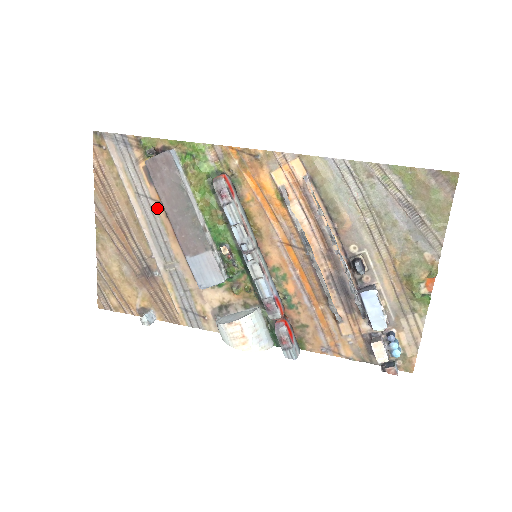
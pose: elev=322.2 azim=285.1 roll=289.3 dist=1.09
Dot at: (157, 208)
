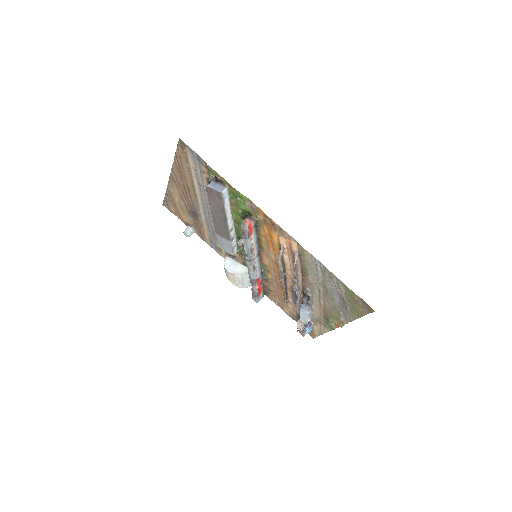
Dot at: occluded
